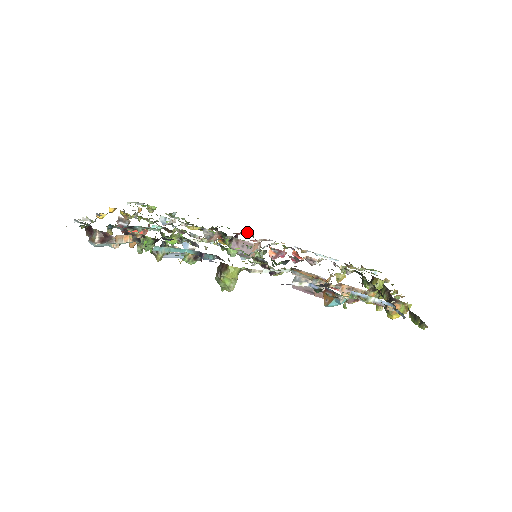
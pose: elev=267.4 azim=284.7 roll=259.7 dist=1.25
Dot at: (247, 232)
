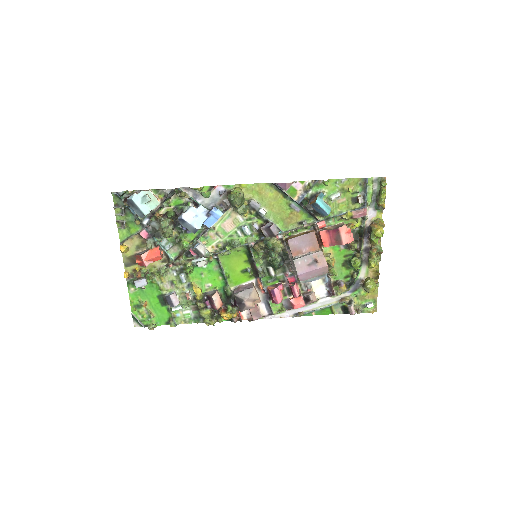
Dot at: occluded
